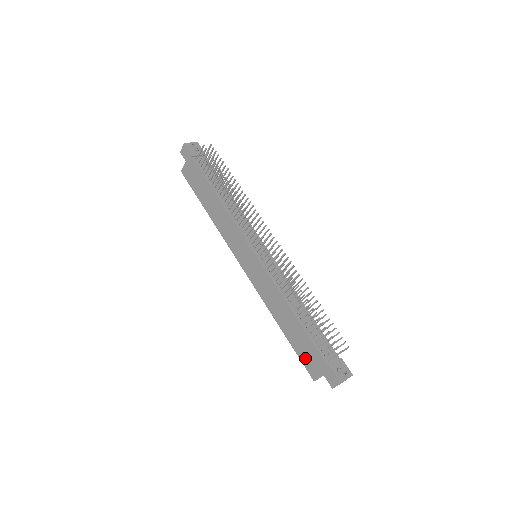
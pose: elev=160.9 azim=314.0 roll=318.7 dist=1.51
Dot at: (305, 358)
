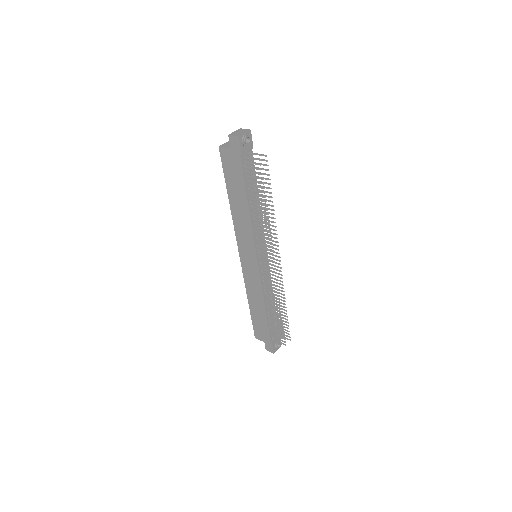
Dot at: (257, 328)
